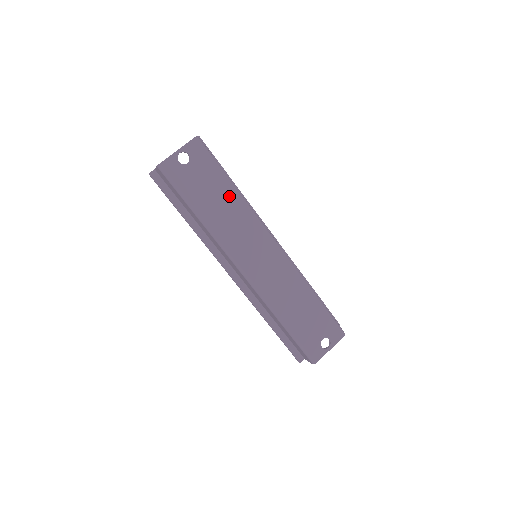
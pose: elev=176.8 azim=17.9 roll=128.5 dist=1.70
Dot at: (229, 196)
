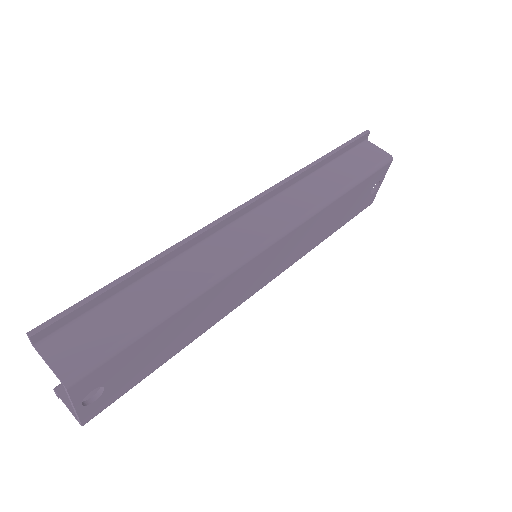
Dot at: (185, 316)
